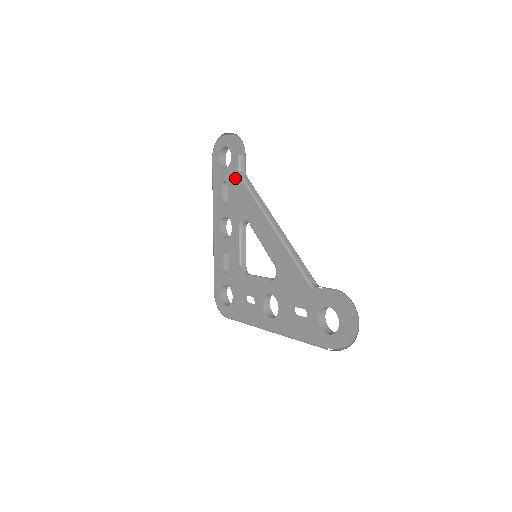
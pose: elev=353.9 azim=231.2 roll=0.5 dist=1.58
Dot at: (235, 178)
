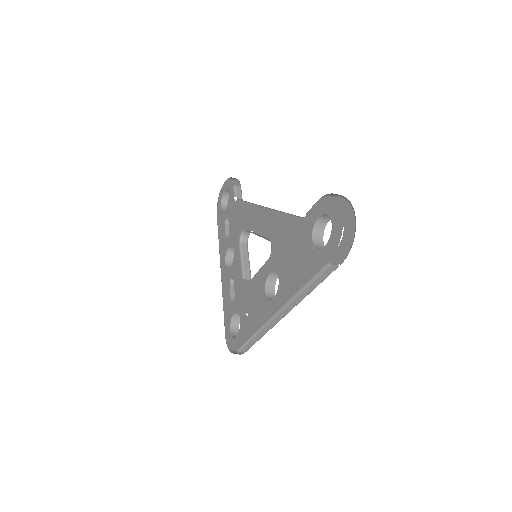
Dot at: (232, 206)
